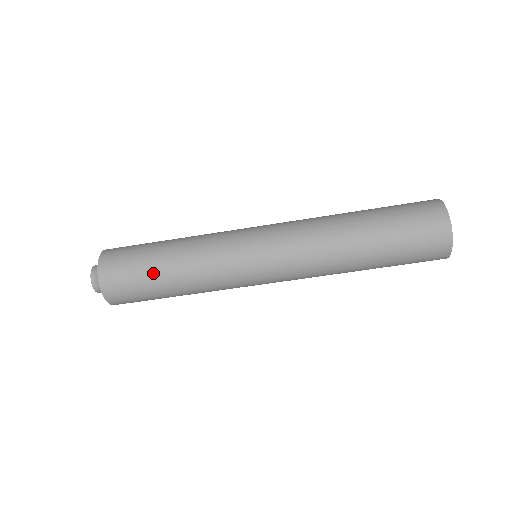
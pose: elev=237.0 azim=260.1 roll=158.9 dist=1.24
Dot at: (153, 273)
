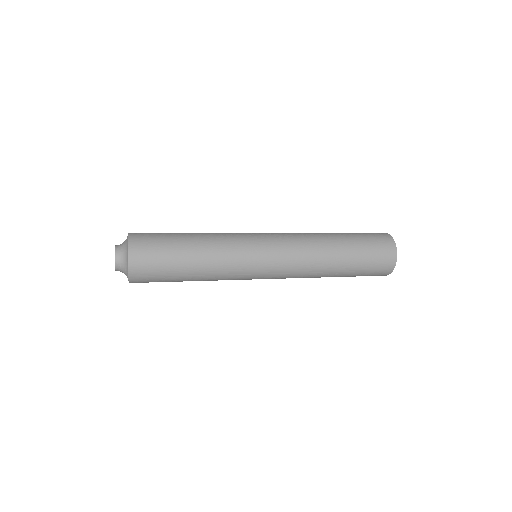
Dot at: occluded
